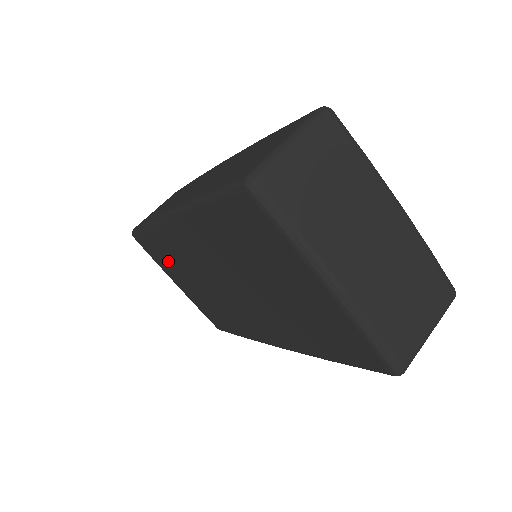
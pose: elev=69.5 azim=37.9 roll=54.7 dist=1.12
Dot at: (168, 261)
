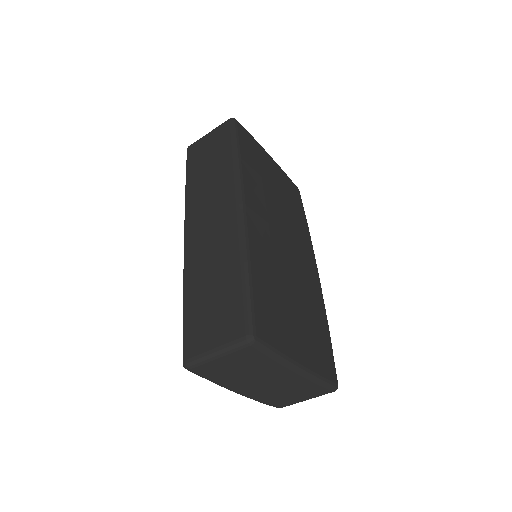
Dot at: occluded
